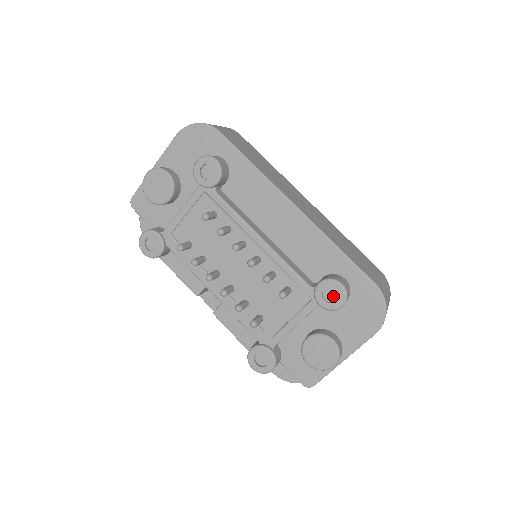
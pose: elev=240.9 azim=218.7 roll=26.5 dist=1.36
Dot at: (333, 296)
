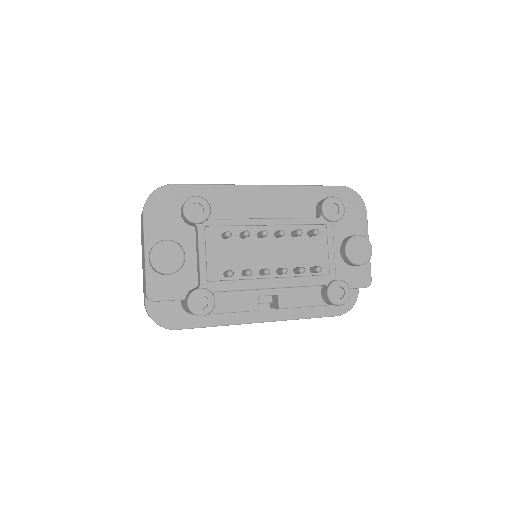
Dot at: (335, 209)
